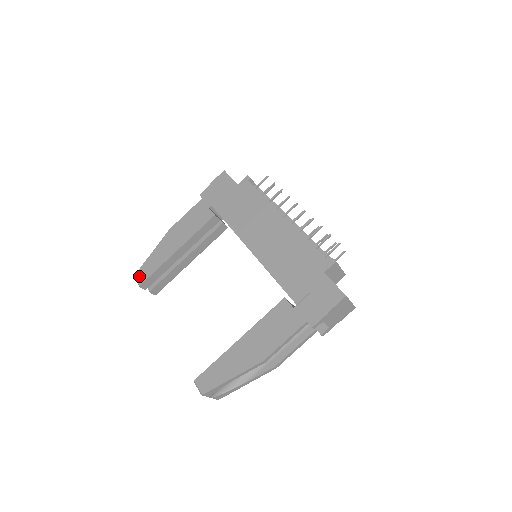
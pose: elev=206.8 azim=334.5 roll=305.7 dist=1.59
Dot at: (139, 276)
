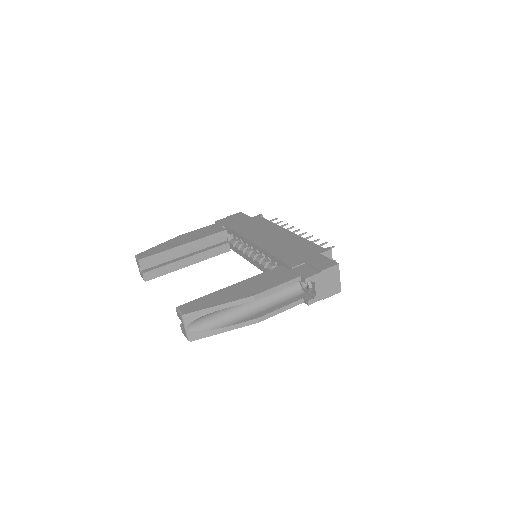
Dot at: (141, 255)
